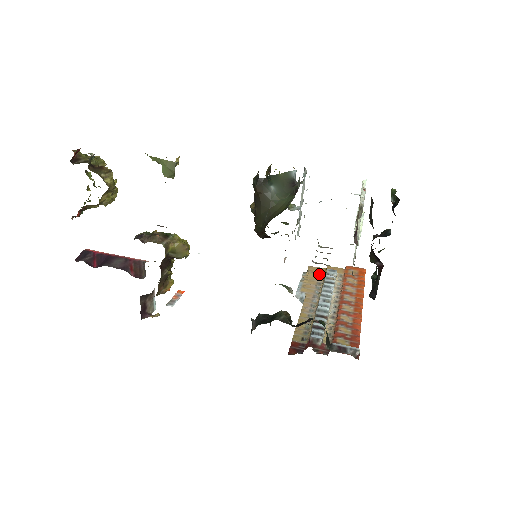
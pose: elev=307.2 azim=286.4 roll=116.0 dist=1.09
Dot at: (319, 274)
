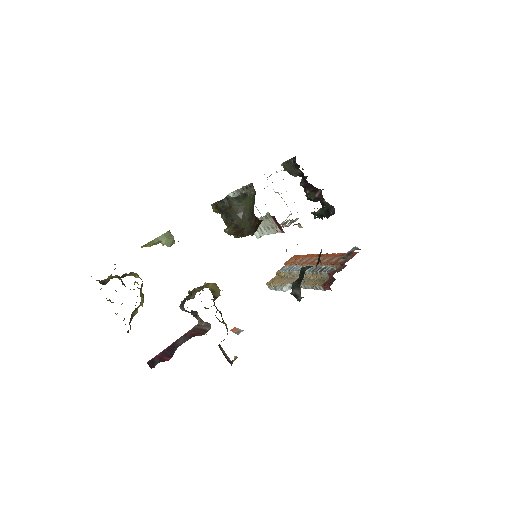
Dot at: (278, 278)
